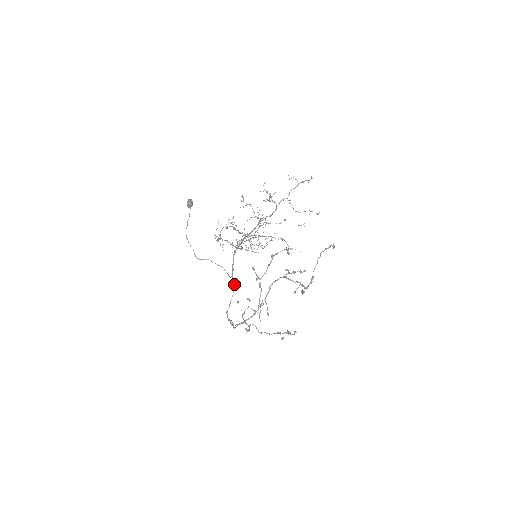
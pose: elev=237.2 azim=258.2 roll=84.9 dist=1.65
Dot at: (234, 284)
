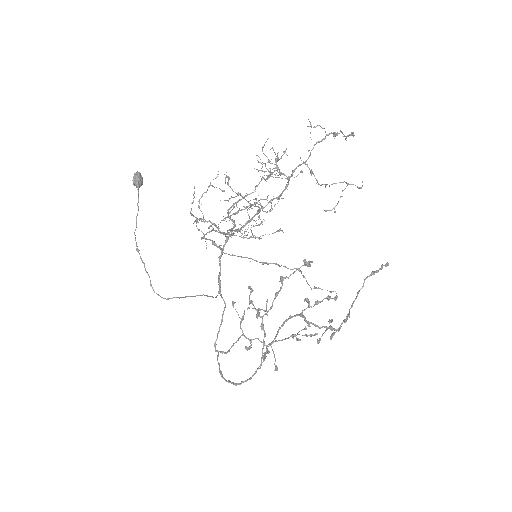
Dot at: occluded
